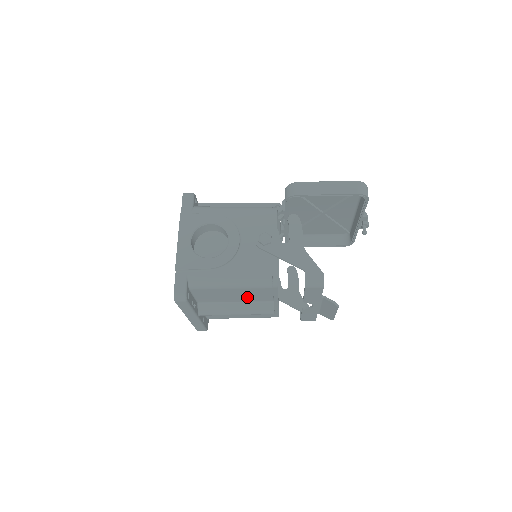
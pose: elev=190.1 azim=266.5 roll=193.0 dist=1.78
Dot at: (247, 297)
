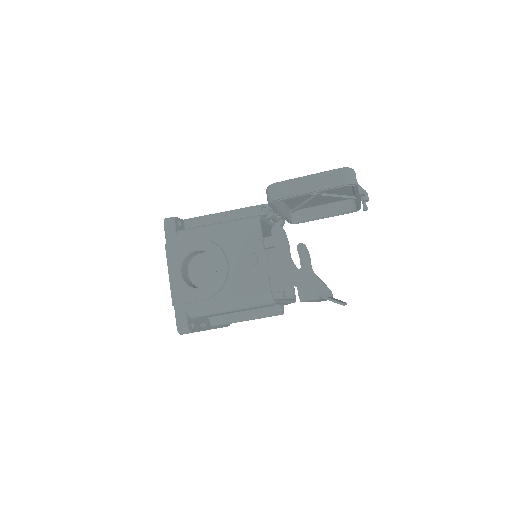
Dot at: occluded
